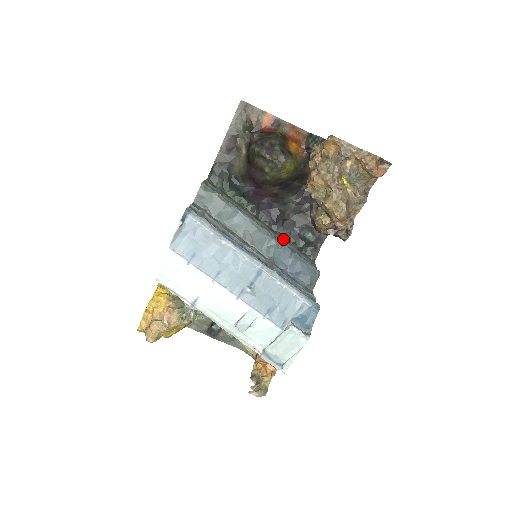
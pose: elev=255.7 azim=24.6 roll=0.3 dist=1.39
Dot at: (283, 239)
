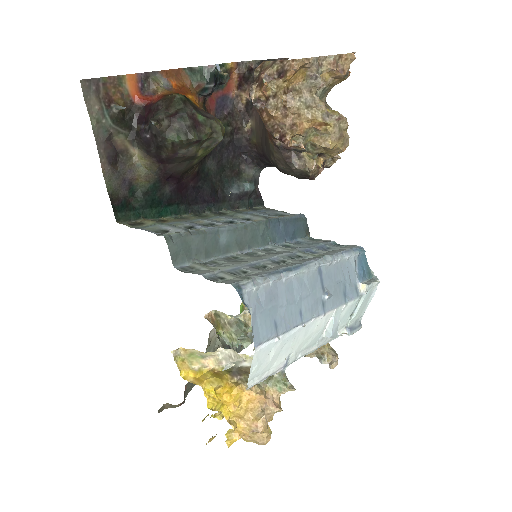
Dot at: (252, 214)
